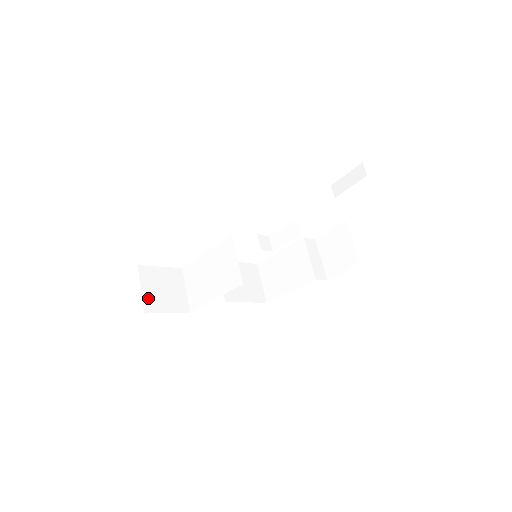
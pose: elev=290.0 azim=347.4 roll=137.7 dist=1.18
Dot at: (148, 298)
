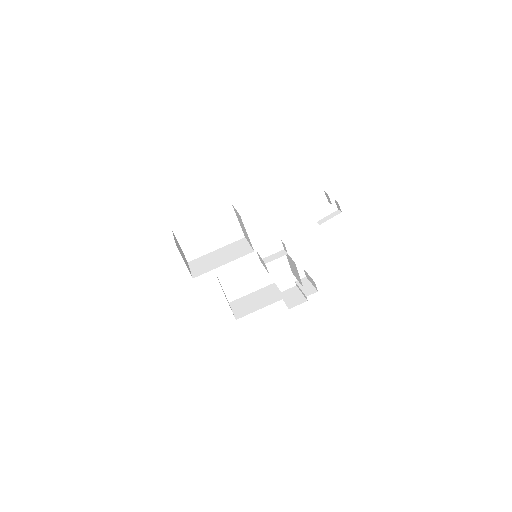
Dot at: (176, 243)
